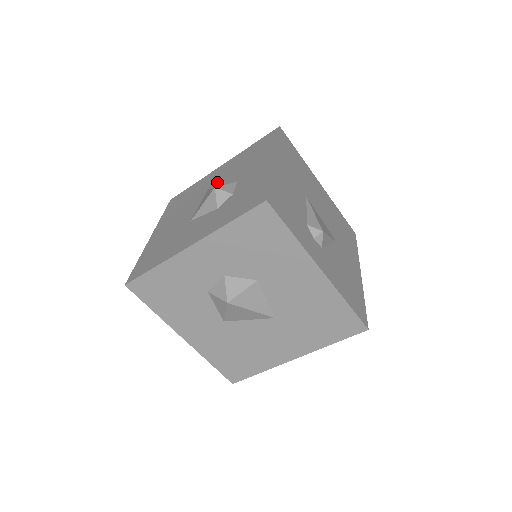
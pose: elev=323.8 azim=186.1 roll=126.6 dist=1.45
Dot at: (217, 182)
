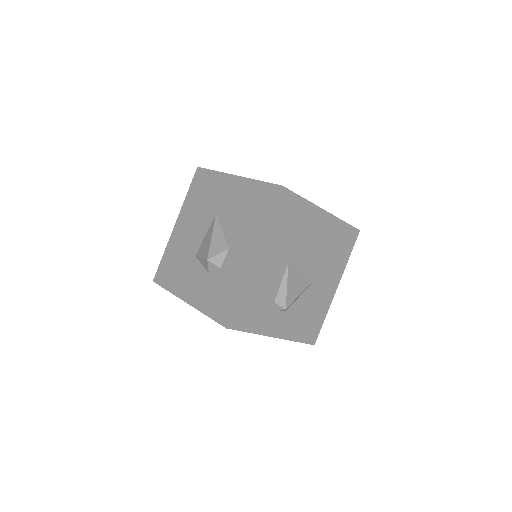
Dot at: (223, 214)
